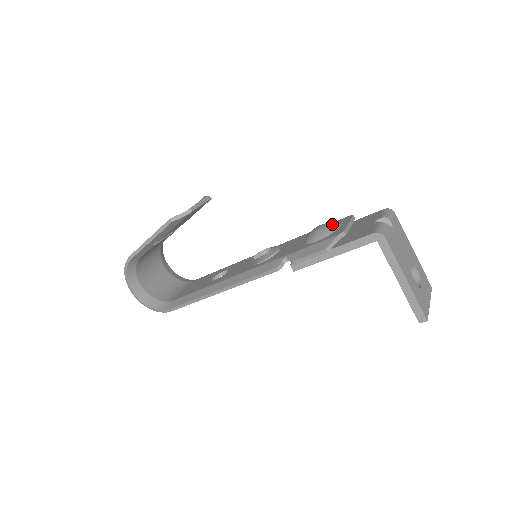
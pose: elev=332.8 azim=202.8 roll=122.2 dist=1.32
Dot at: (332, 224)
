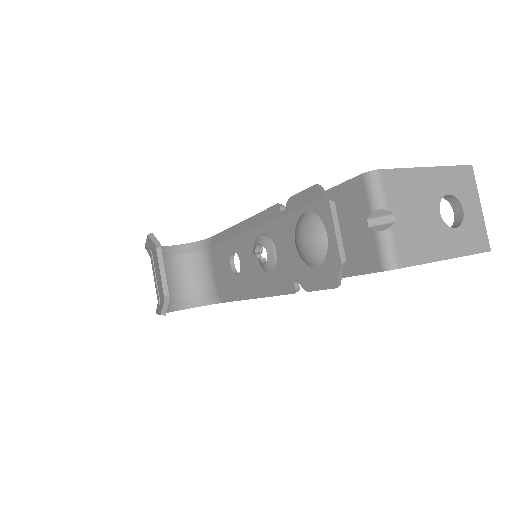
Dot at: (316, 236)
